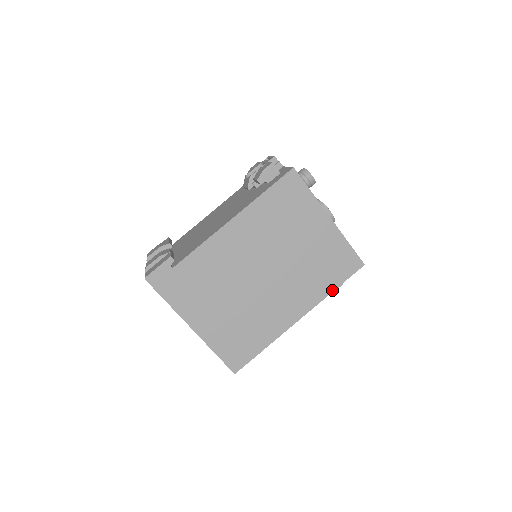
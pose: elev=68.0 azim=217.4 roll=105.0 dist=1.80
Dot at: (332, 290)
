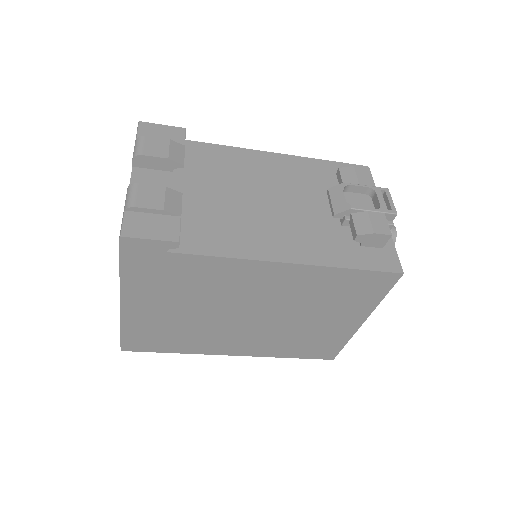
Dot at: (286, 357)
